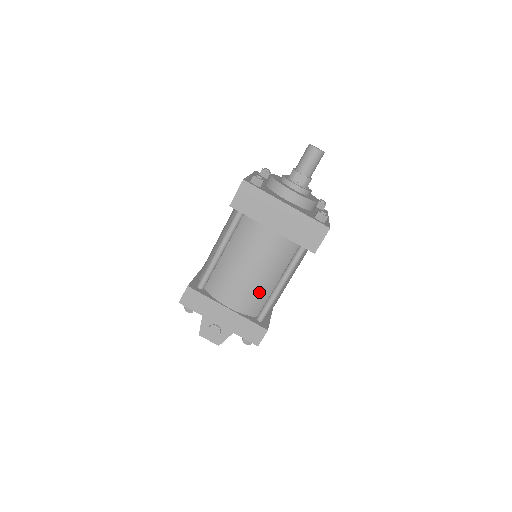
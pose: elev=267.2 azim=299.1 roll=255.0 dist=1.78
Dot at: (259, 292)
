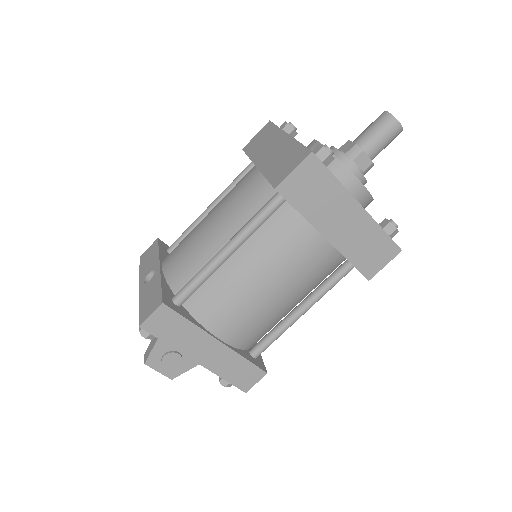
Dot at: (269, 320)
